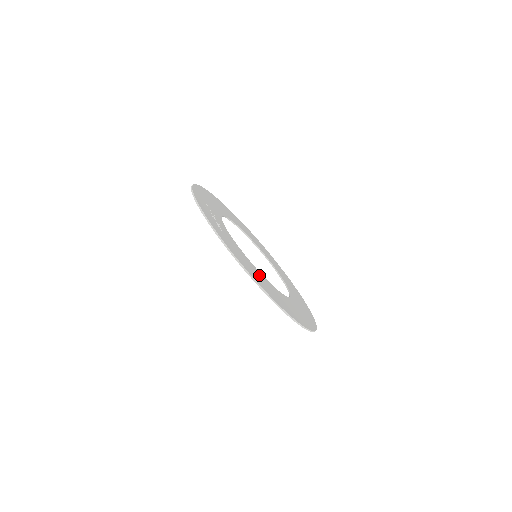
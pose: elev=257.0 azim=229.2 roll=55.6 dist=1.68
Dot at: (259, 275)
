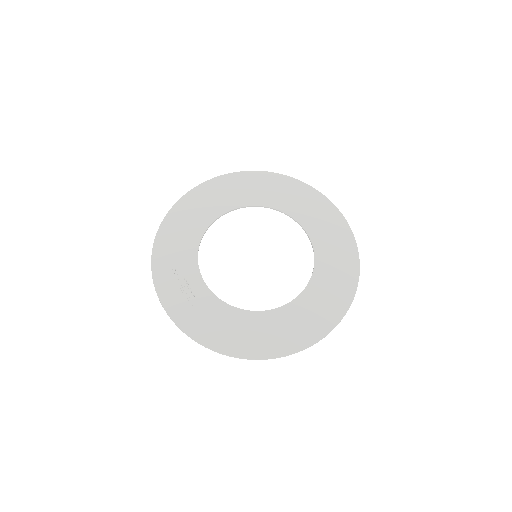
Dot at: (251, 325)
